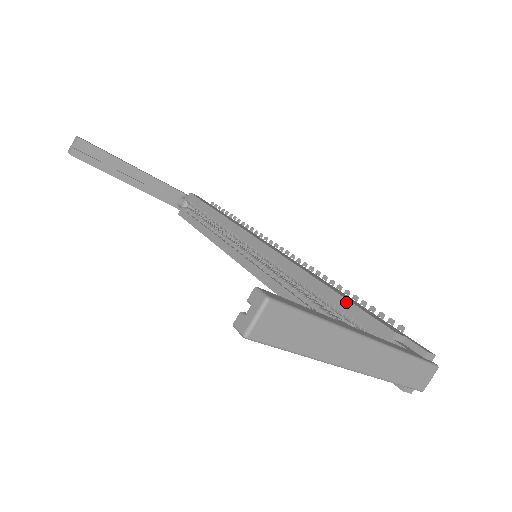
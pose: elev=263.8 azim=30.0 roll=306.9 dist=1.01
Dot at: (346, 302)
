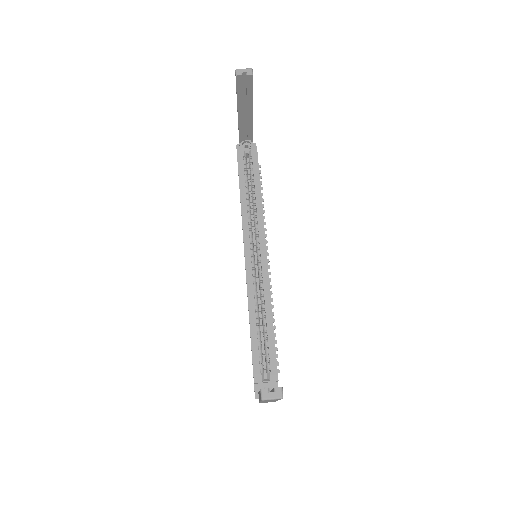
Dot at: (274, 343)
